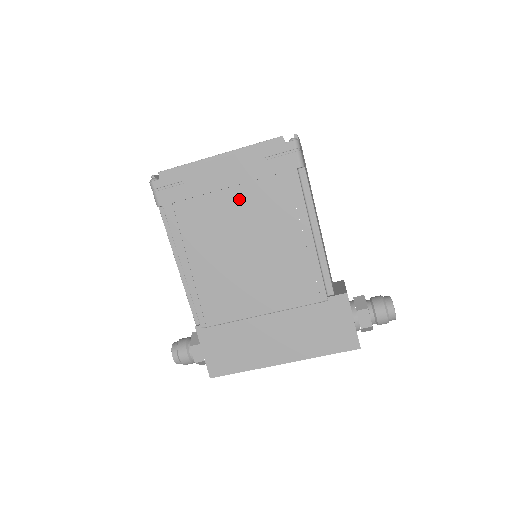
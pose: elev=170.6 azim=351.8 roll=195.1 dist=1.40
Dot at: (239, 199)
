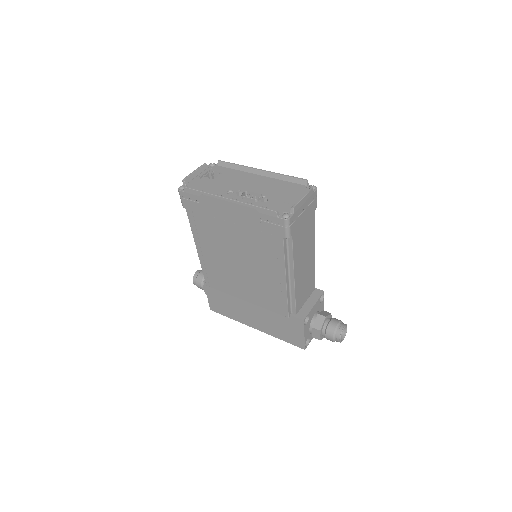
Dot at: (238, 233)
